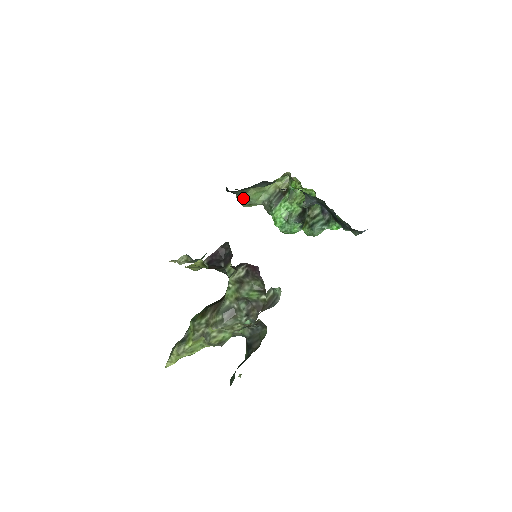
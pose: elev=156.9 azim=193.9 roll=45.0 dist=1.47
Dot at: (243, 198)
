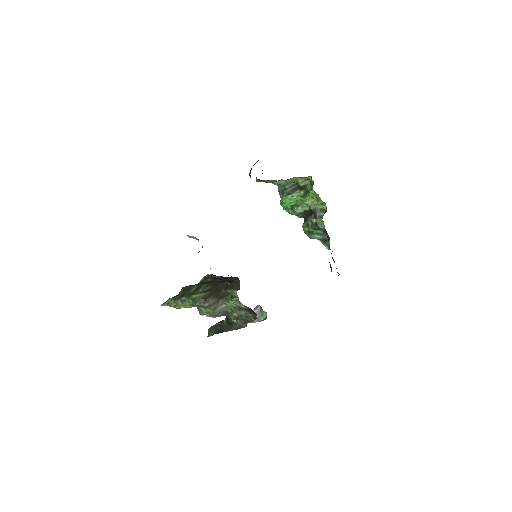
Dot at: (262, 181)
